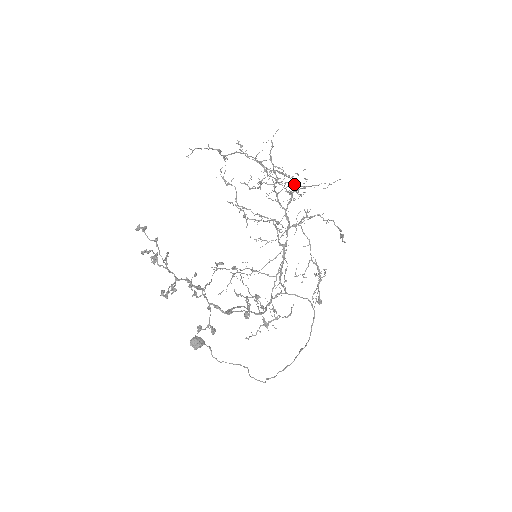
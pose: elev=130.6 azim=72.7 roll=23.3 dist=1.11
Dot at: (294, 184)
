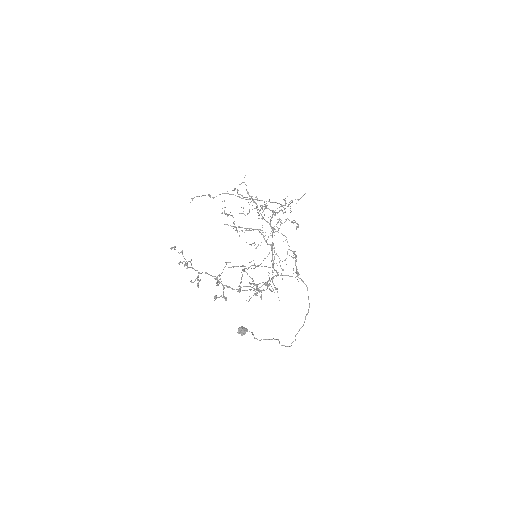
Dot at: occluded
